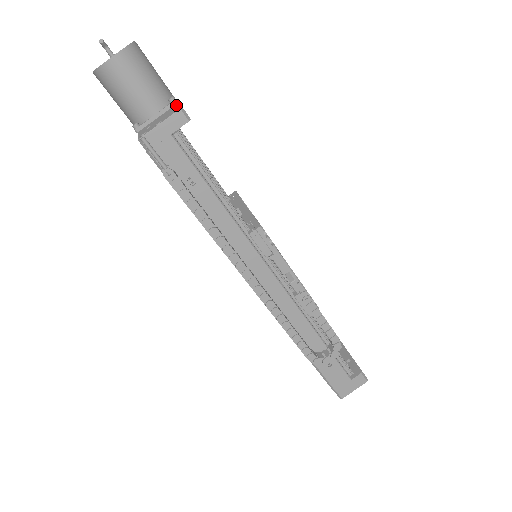
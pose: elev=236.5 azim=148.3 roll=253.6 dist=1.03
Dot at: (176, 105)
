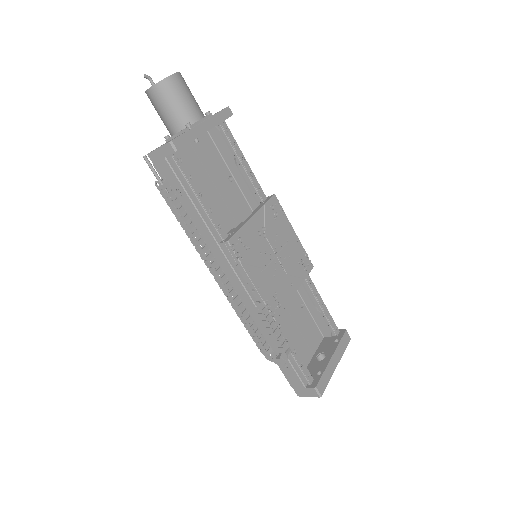
Dot at: (184, 132)
